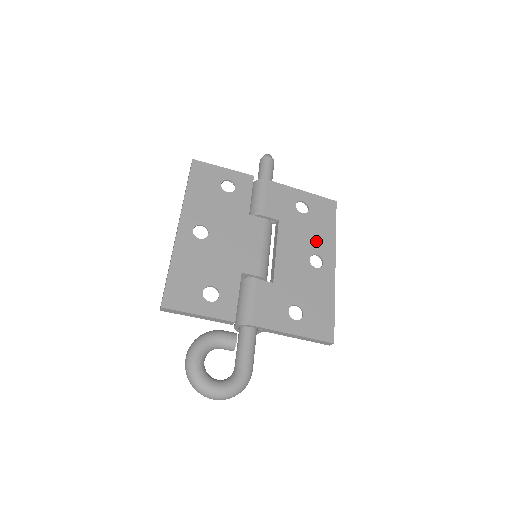
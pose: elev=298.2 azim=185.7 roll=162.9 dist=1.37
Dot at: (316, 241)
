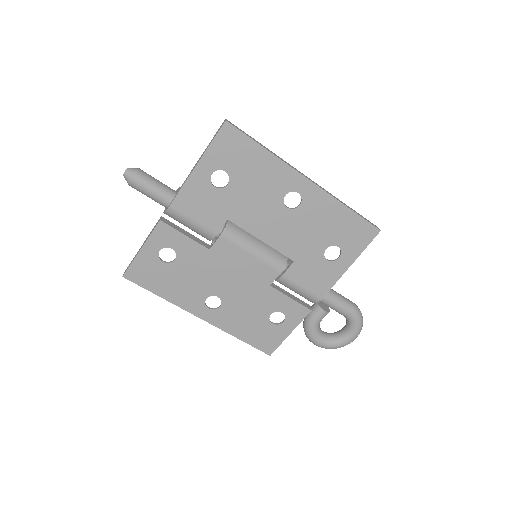
Dot at: (269, 187)
